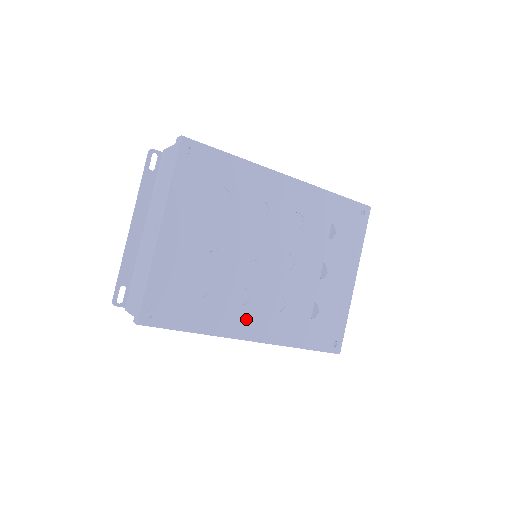
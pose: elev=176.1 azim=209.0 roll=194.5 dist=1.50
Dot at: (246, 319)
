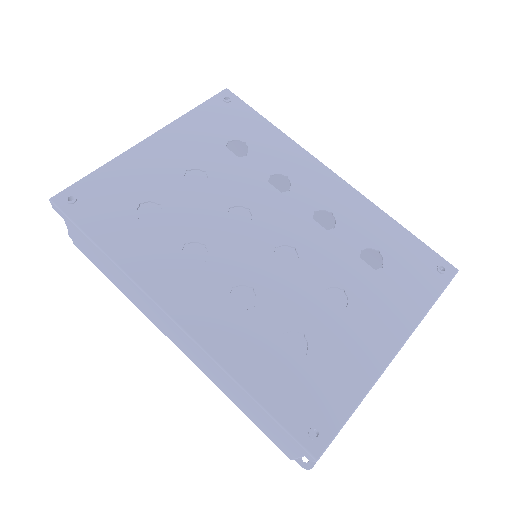
Dot at: (183, 284)
